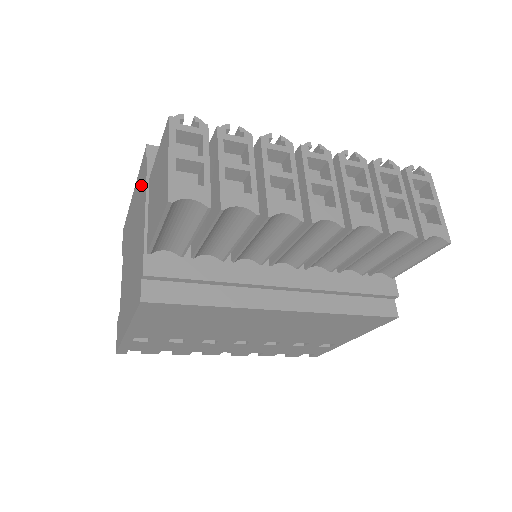
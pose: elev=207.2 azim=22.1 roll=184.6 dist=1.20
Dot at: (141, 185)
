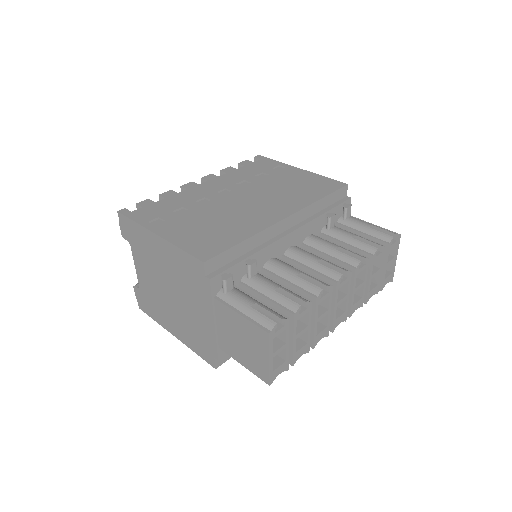
Dot at: (193, 279)
